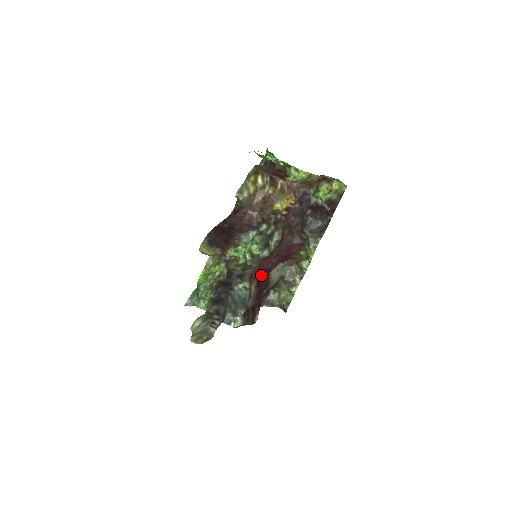
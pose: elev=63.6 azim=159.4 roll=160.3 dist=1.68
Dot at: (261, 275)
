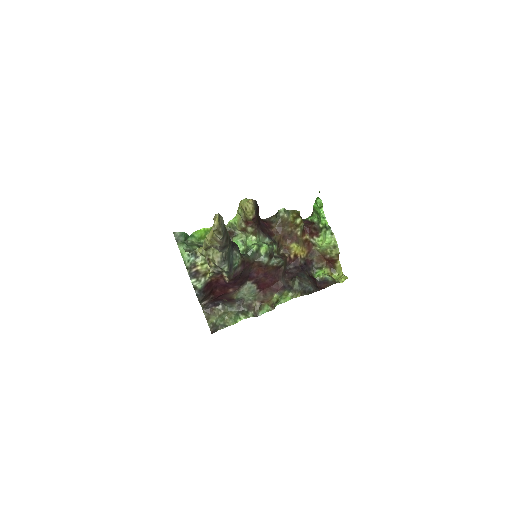
Dot at: (246, 272)
